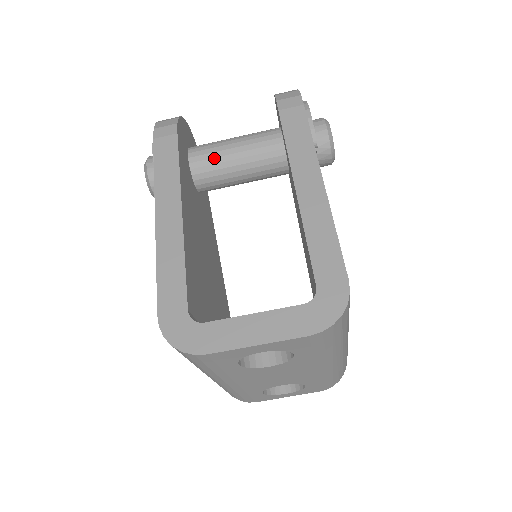
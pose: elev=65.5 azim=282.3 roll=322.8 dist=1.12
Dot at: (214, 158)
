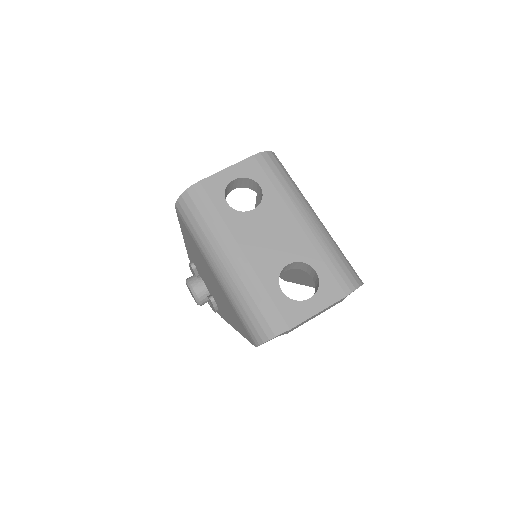
Dot at: occluded
